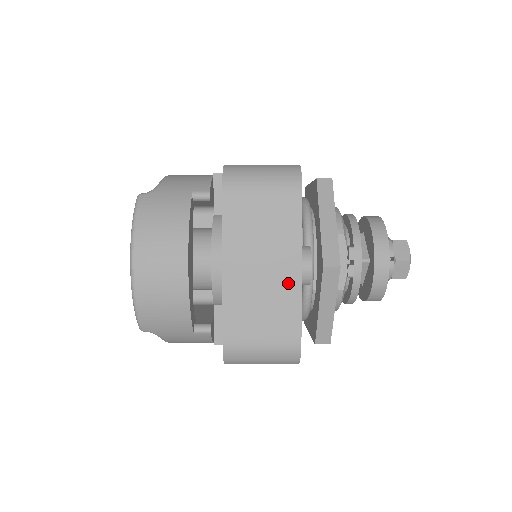
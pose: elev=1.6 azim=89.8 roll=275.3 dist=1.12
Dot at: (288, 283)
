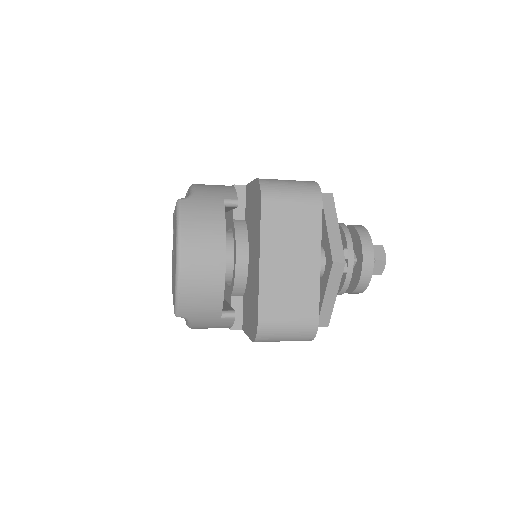
Dot at: (310, 274)
